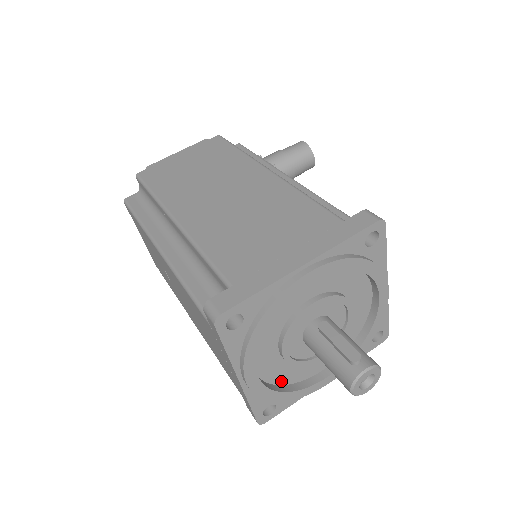
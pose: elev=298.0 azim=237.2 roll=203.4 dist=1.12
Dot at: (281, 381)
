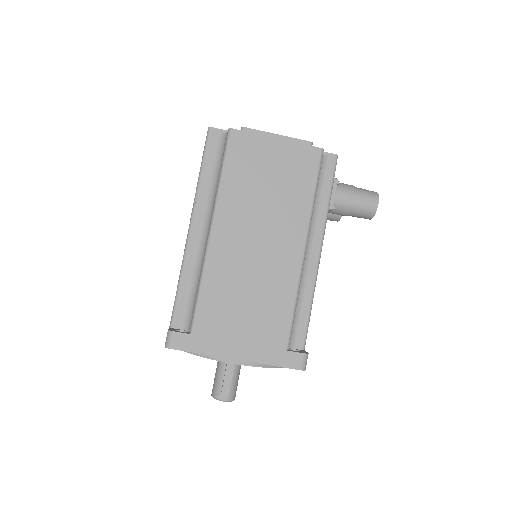
Dot at: occluded
